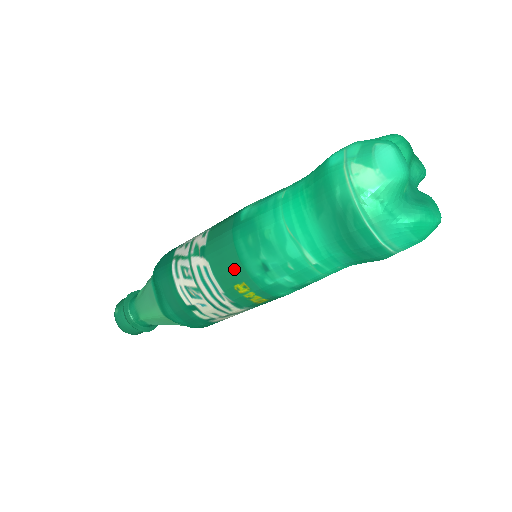
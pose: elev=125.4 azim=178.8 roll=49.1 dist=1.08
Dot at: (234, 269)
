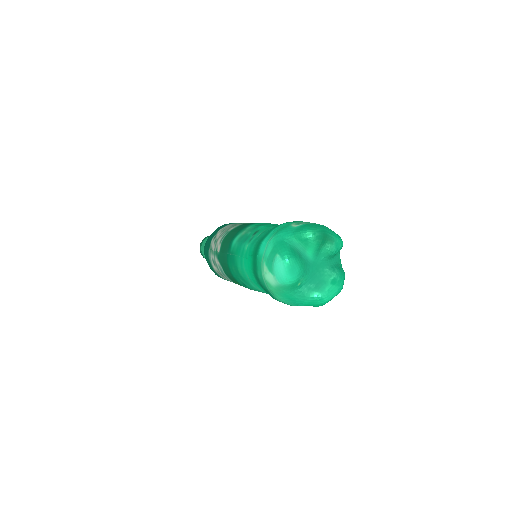
Dot at: (232, 278)
